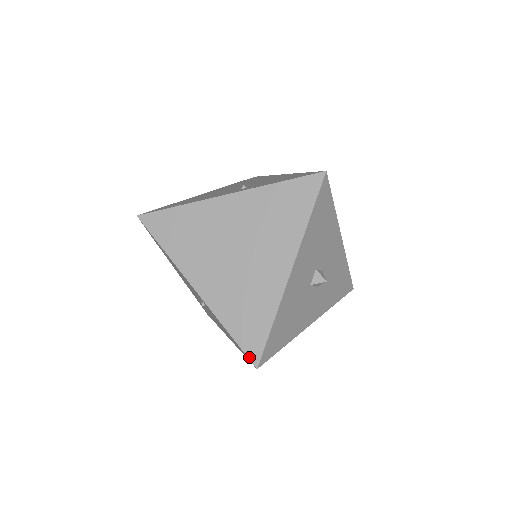
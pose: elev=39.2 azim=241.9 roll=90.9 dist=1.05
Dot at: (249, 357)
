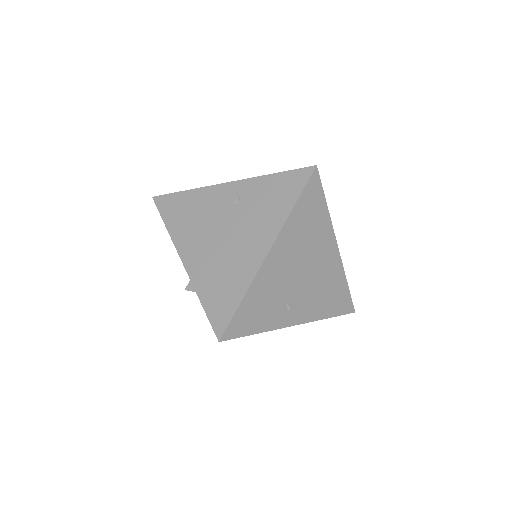
Dot at: (304, 168)
